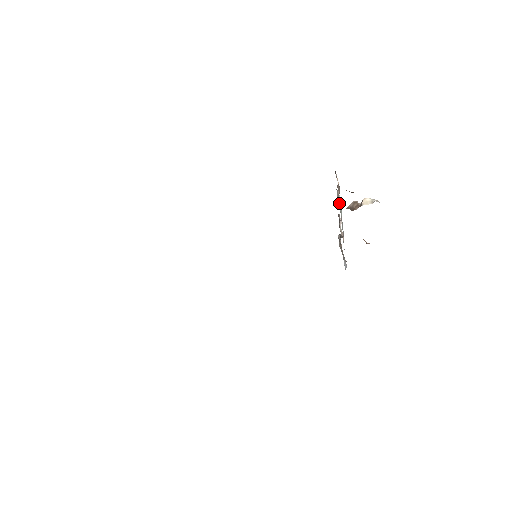
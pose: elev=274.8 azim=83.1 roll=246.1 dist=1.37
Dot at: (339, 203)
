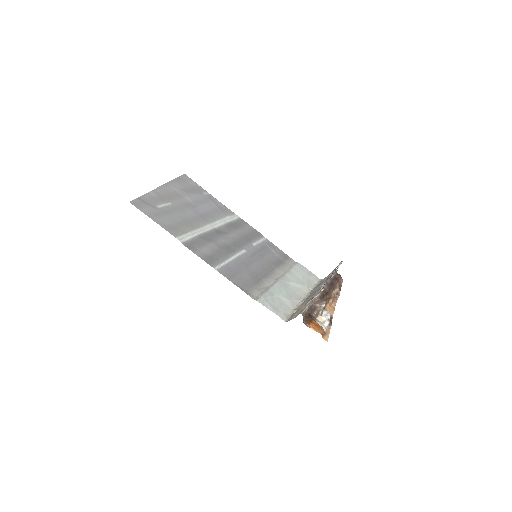
Dot at: (314, 297)
